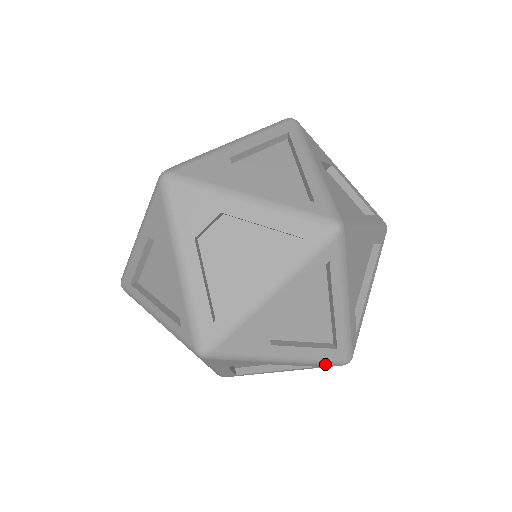
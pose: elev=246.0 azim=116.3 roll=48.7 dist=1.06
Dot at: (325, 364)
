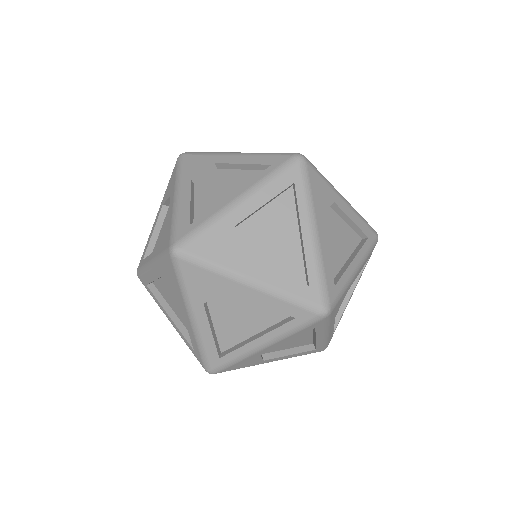
Dot at: occluded
